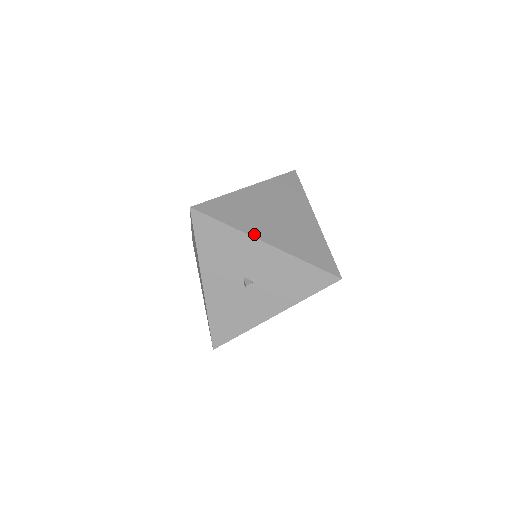
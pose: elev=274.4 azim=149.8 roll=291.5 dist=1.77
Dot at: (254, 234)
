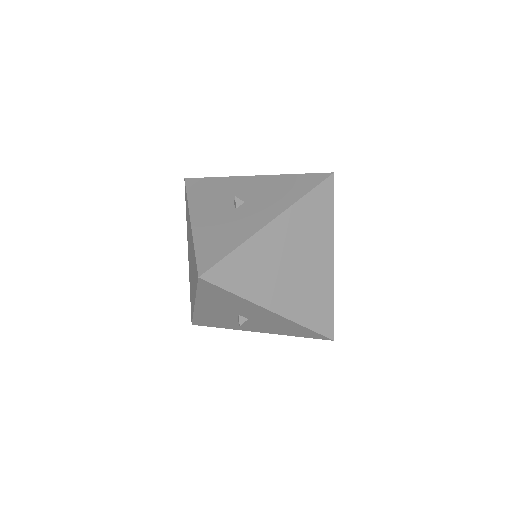
Dot at: (263, 302)
